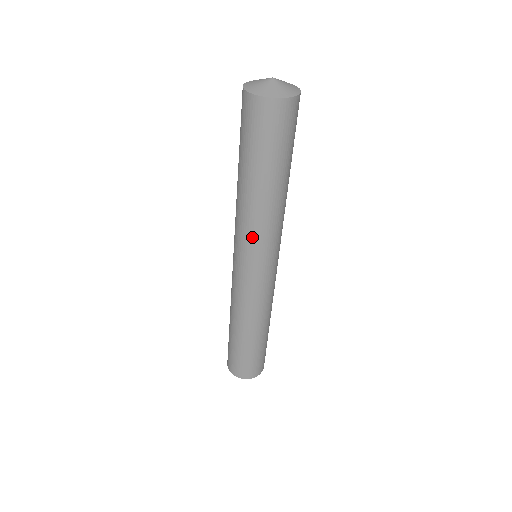
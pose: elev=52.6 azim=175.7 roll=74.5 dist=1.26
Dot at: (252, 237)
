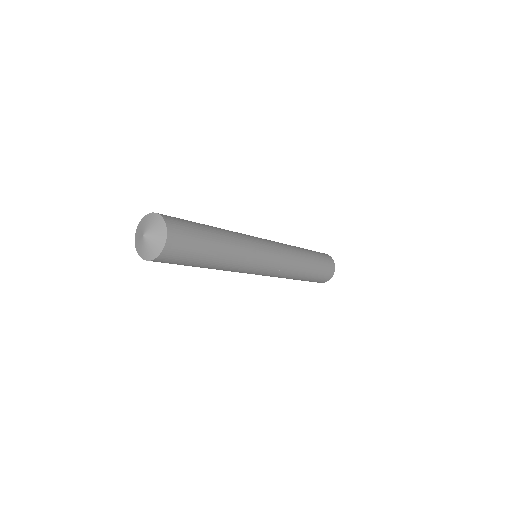
Dot at: occluded
